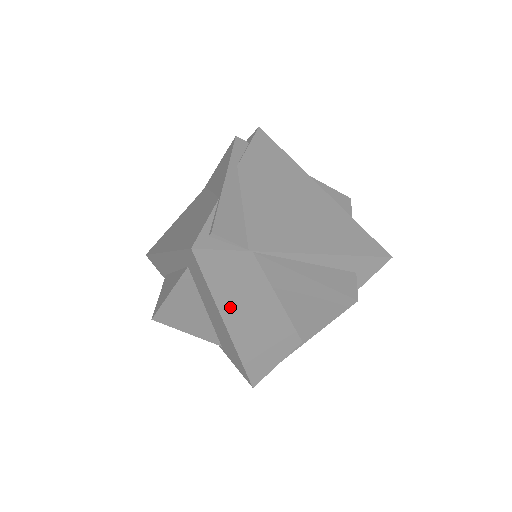
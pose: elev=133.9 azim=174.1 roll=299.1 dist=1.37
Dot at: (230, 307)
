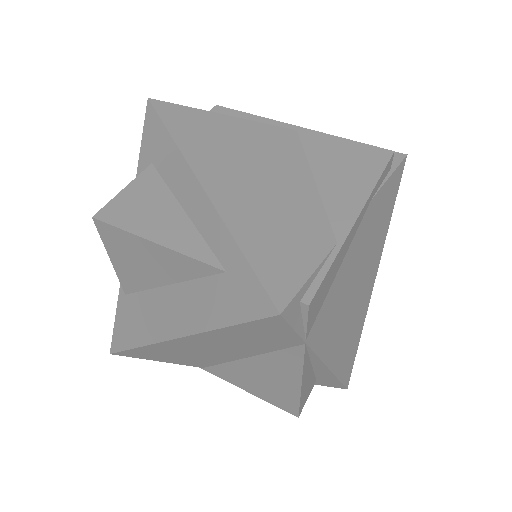
Dot at: (208, 338)
